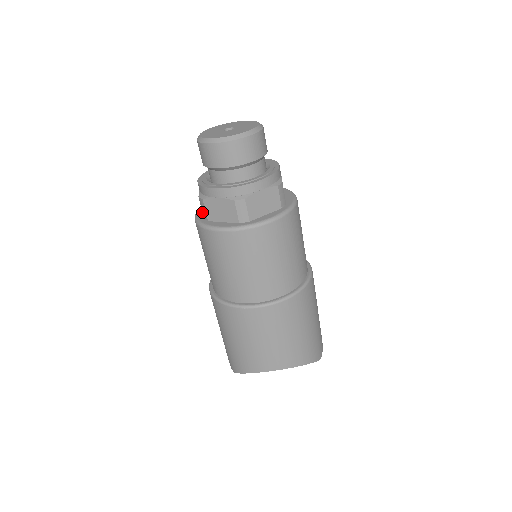
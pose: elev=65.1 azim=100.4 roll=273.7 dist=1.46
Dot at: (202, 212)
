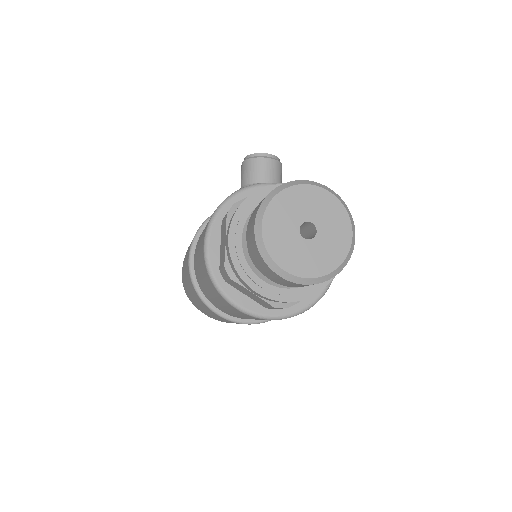
Dot at: (220, 269)
